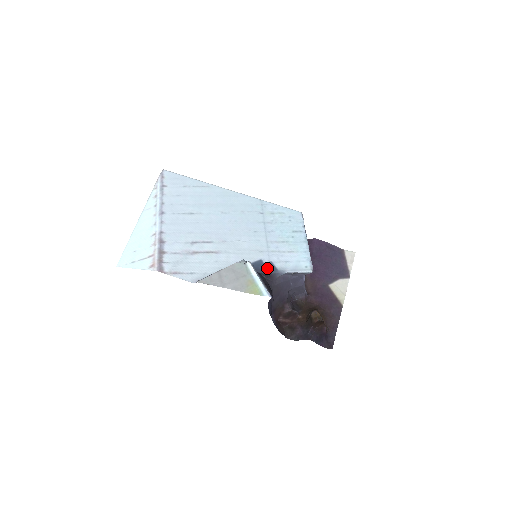
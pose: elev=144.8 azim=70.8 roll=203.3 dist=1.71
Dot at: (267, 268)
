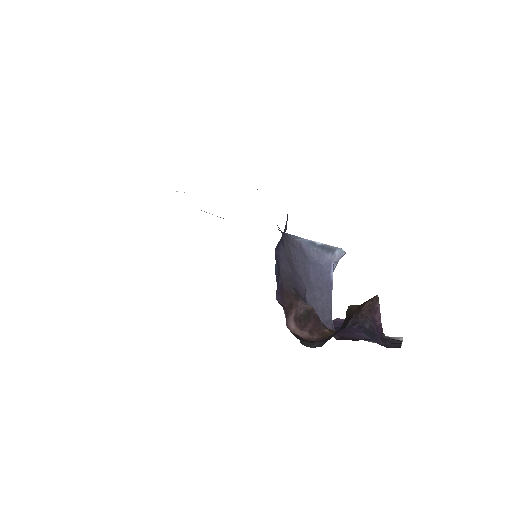
Dot at: occluded
